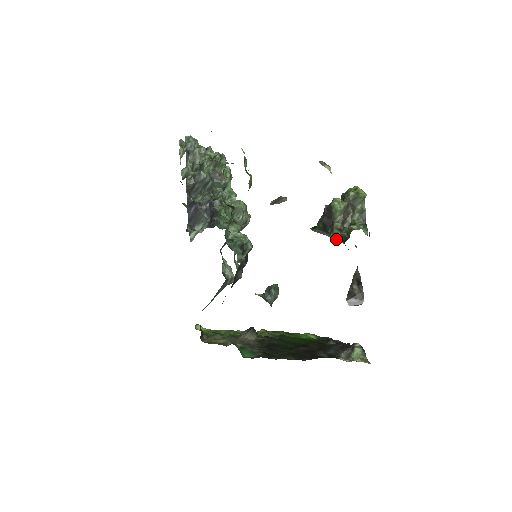
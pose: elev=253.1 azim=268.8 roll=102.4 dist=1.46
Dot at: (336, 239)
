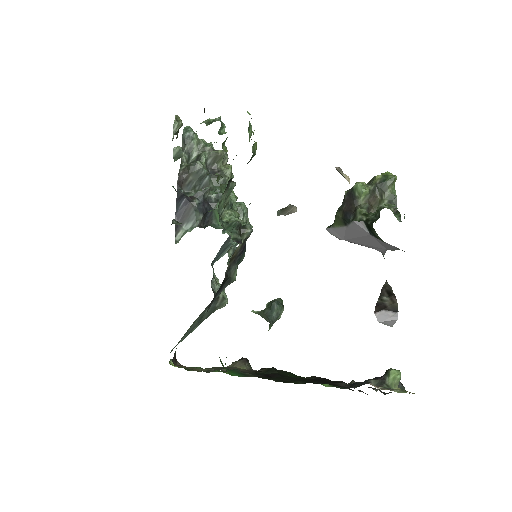
Dot at: (360, 231)
